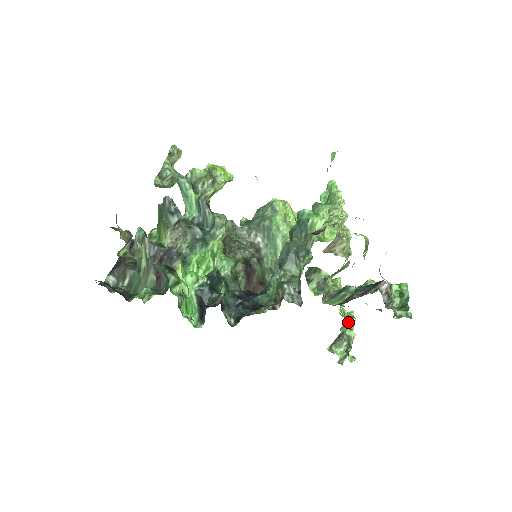
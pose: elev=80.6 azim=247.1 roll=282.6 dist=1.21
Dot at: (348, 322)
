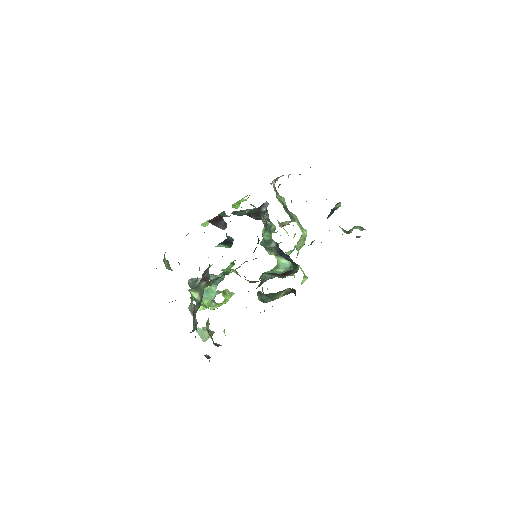
Dot at: occluded
